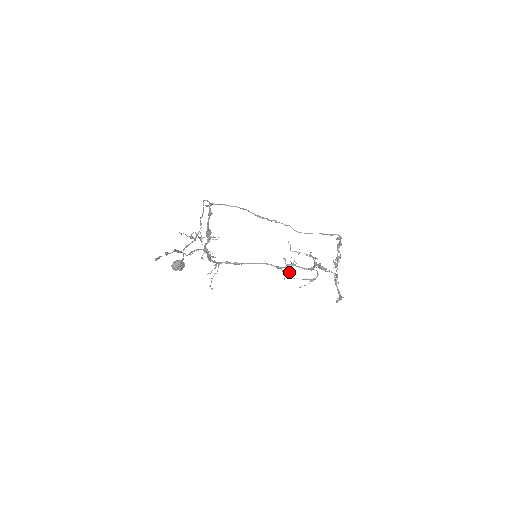
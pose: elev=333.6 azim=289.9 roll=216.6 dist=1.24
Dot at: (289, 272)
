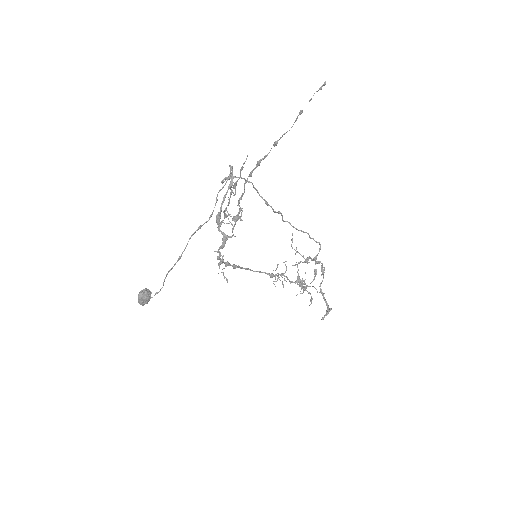
Dot at: (282, 281)
